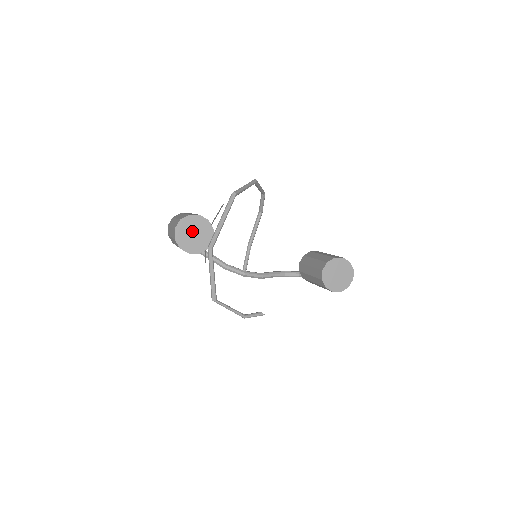
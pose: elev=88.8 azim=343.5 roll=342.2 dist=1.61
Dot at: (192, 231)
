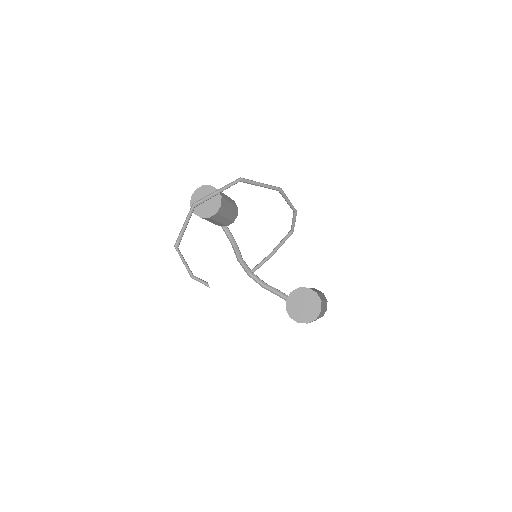
Dot at: occluded
